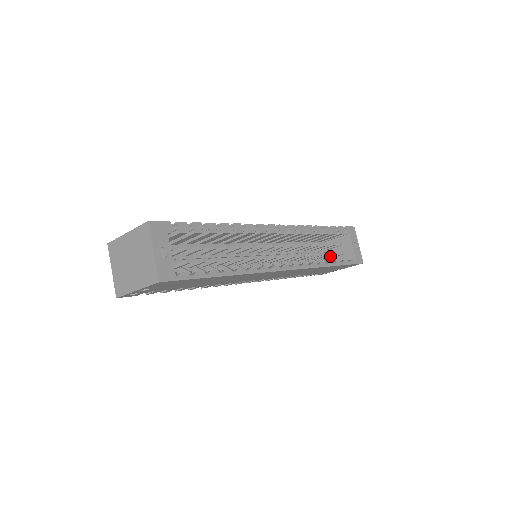
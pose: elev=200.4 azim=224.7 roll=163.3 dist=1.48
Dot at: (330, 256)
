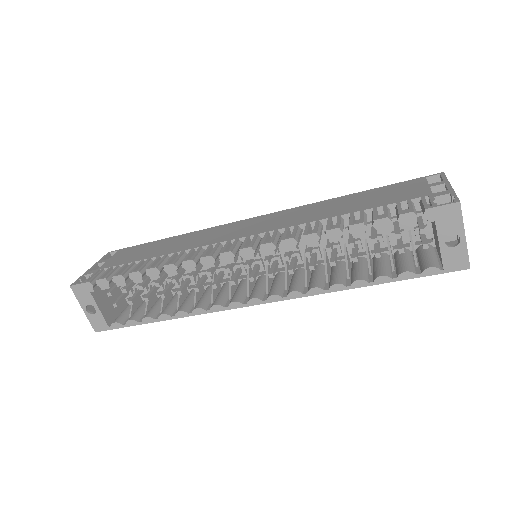
Dot at: occluded
